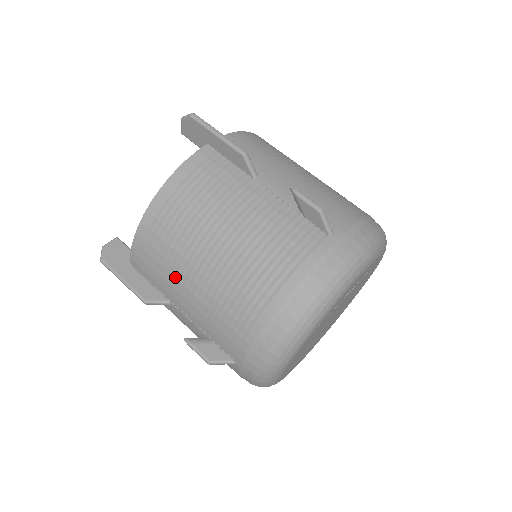
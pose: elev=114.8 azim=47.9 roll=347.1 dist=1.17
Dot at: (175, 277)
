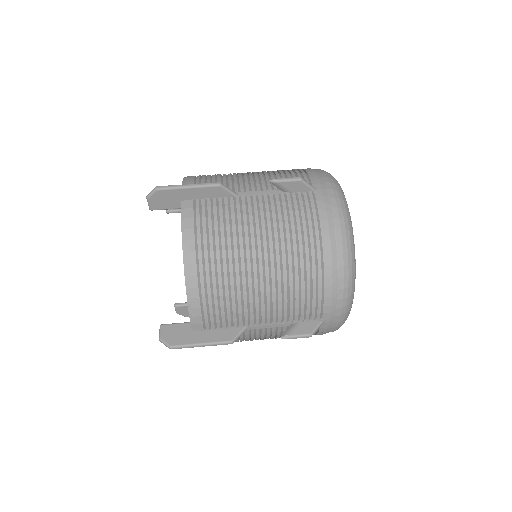
Dot at: (243, 303)
